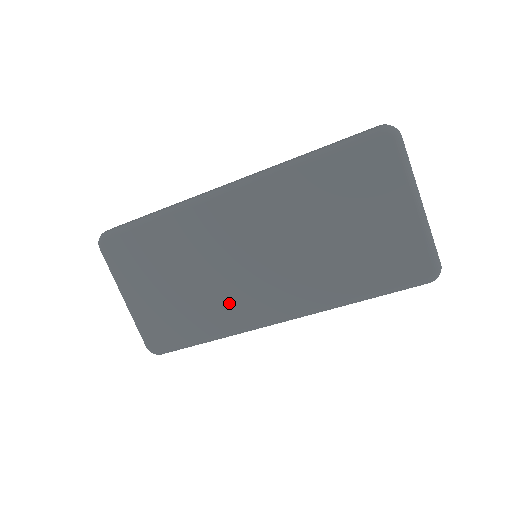
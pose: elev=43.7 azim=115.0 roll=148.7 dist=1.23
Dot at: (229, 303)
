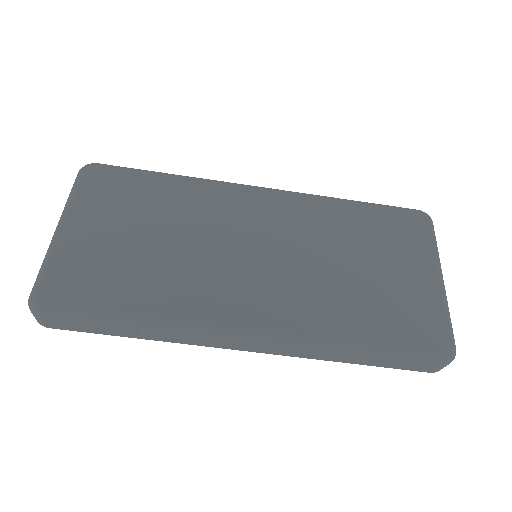
Dot at: (196, 286)
